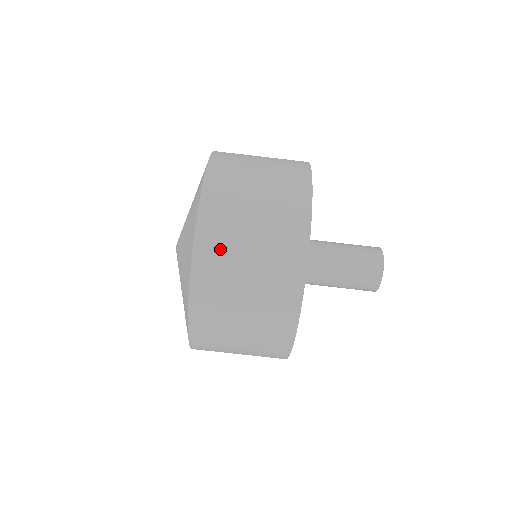
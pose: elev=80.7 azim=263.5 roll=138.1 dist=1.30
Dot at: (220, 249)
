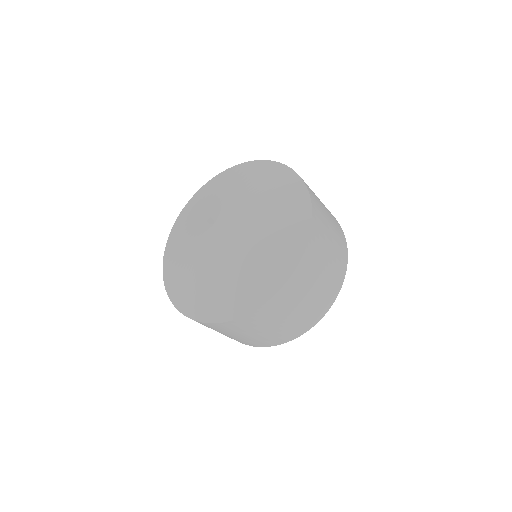
Dot at: (218, 329)
